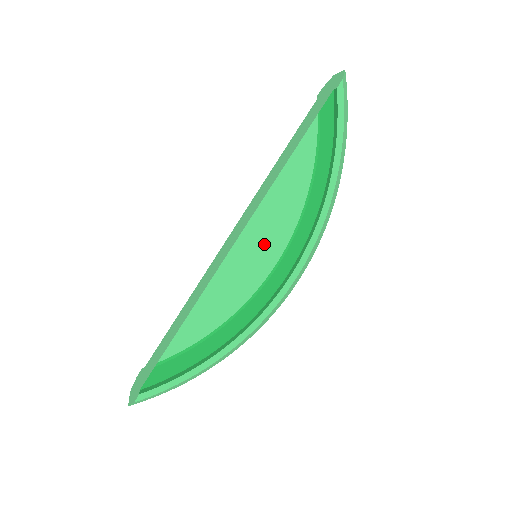
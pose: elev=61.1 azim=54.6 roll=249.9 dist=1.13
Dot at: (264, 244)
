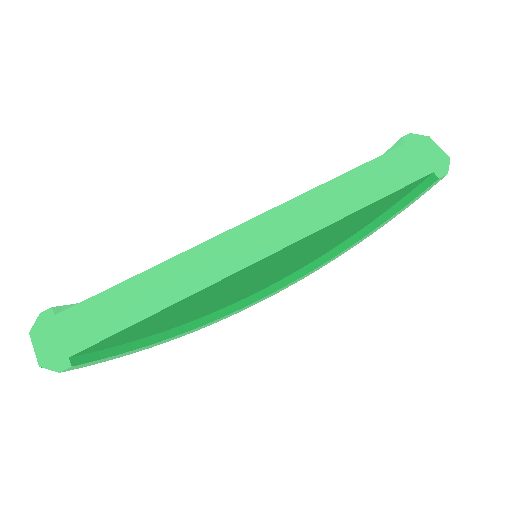
Dot at: (281, 262)
